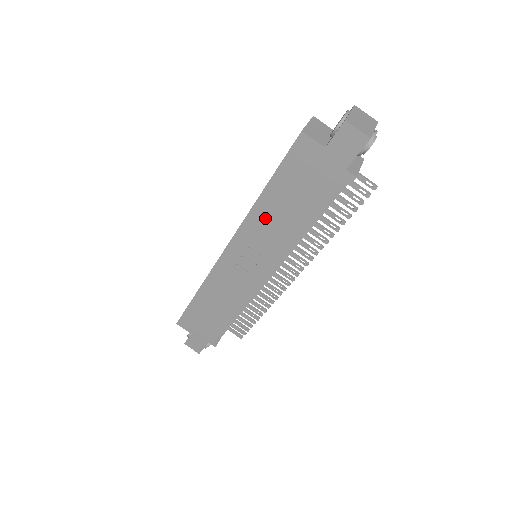
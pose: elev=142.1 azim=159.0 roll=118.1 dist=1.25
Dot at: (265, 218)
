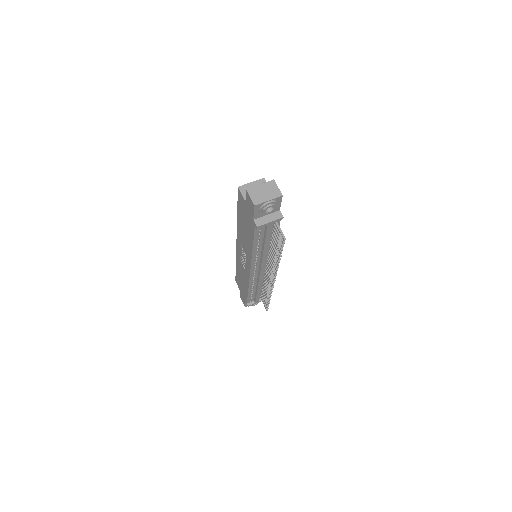
Dot at: (241, 232)
